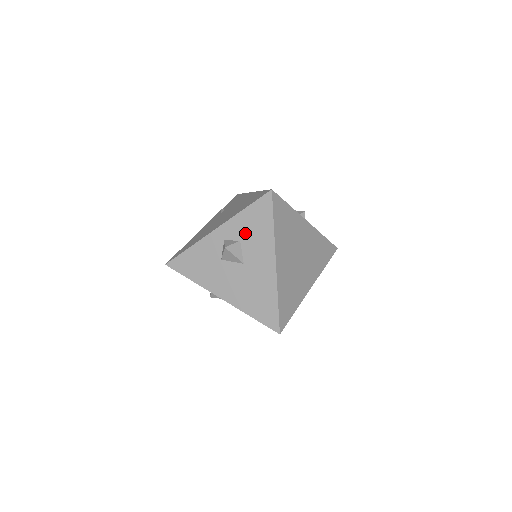
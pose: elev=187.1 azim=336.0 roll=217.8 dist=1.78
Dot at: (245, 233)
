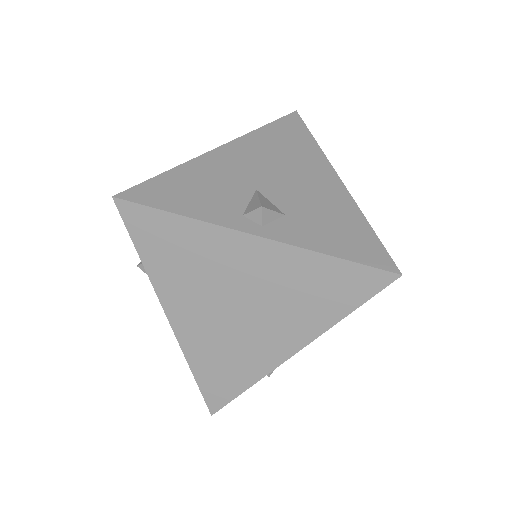
Dot at: occluded
